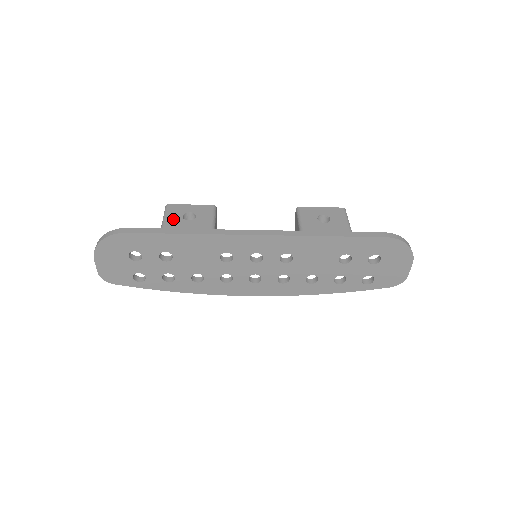
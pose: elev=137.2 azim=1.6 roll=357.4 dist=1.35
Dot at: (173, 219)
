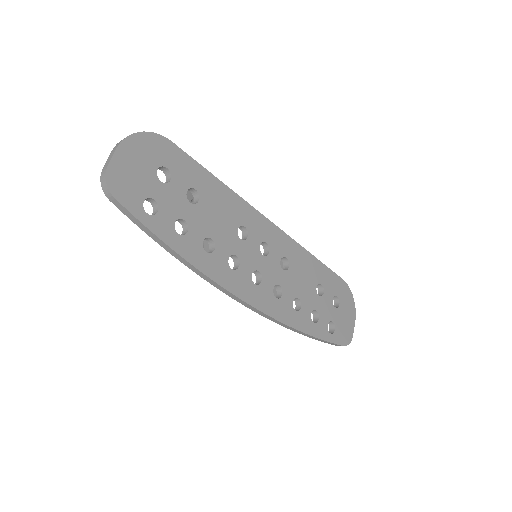
Dot at: occluded
